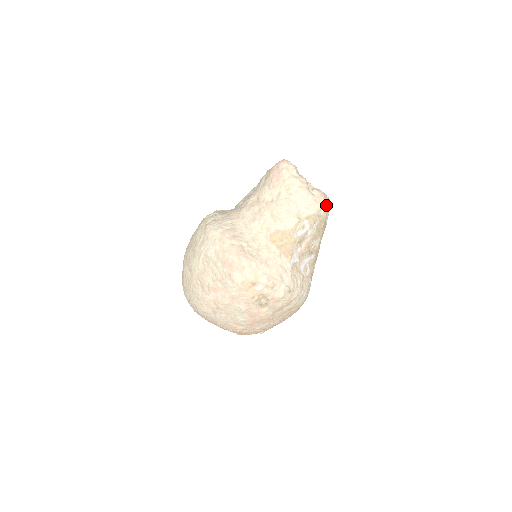
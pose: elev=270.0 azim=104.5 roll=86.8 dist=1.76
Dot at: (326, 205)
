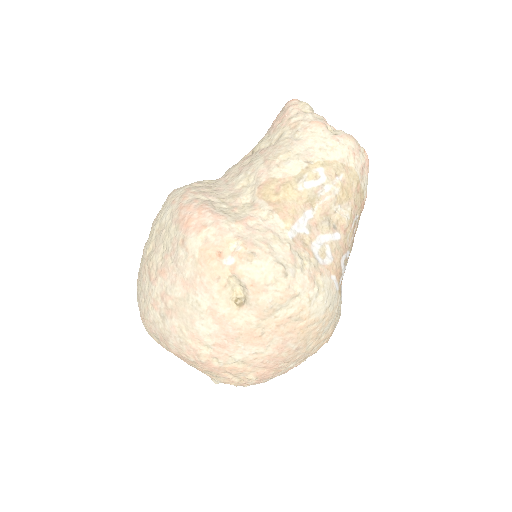
Dot at: (359, 155)
